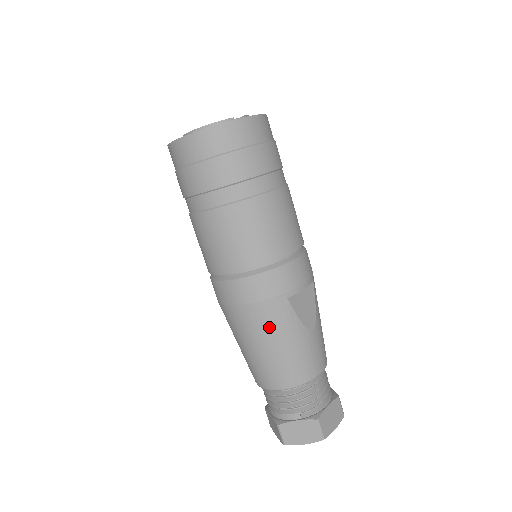
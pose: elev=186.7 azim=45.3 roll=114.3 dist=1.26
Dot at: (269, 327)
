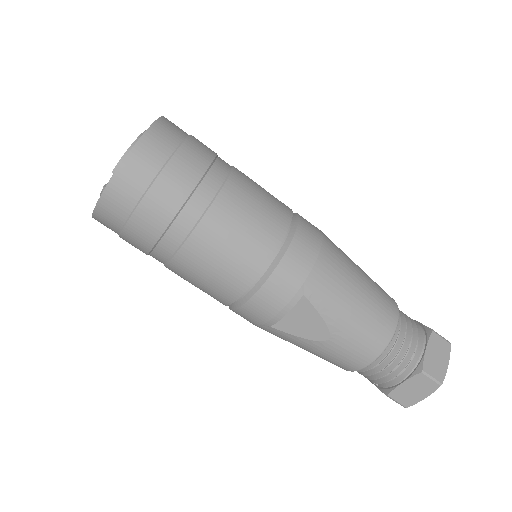
Dot at: occluded
